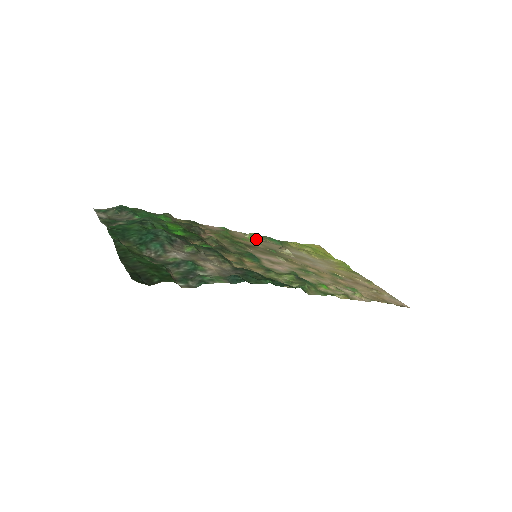
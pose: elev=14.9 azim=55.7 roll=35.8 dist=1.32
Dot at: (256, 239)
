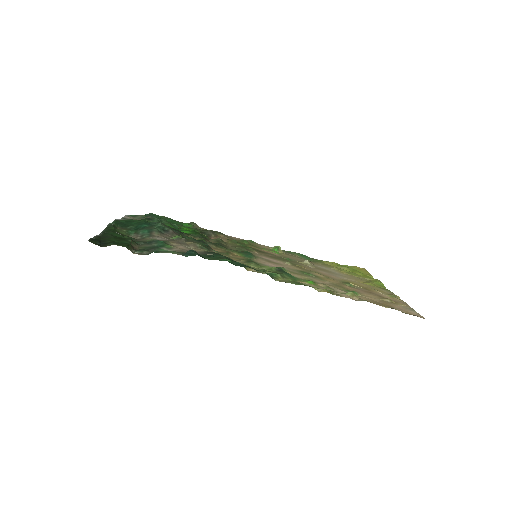
Dot at: (280, 251)
